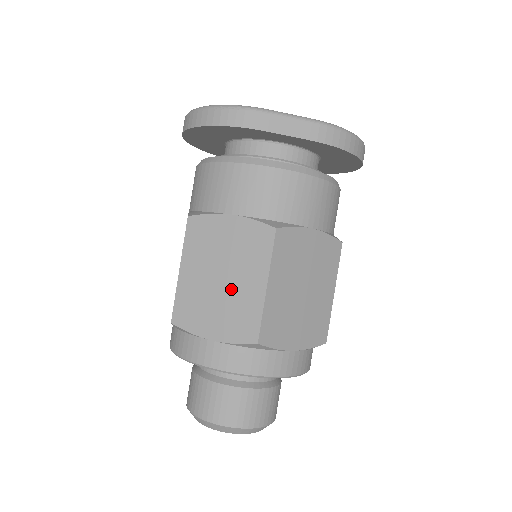
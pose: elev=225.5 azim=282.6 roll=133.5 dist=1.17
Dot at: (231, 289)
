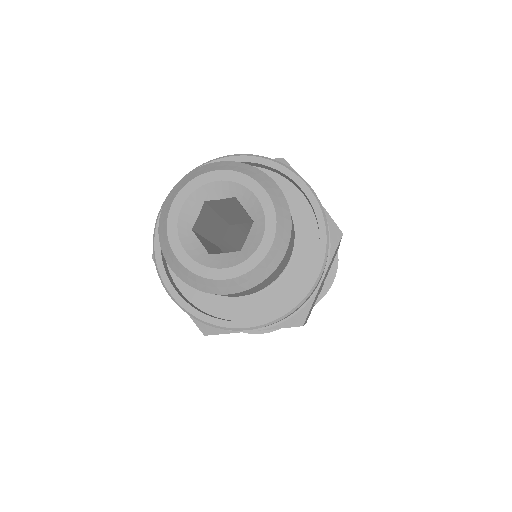
Dot at: occluded
